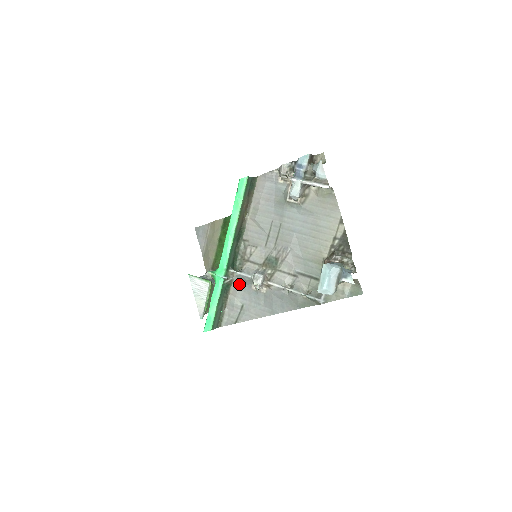
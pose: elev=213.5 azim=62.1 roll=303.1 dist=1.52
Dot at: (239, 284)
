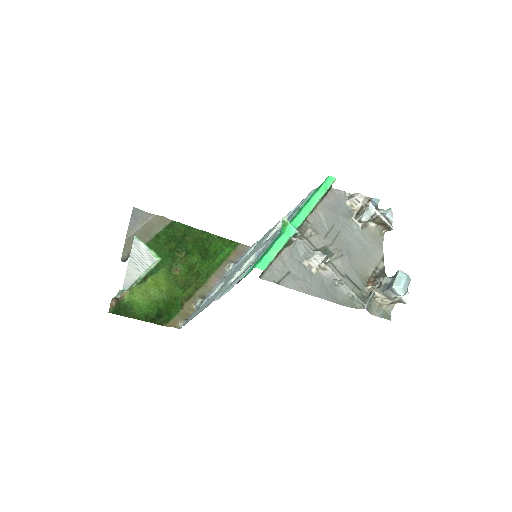
Dot at: (294, 251)
